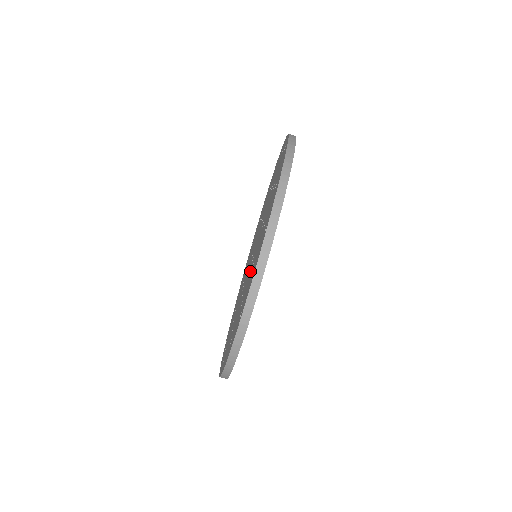
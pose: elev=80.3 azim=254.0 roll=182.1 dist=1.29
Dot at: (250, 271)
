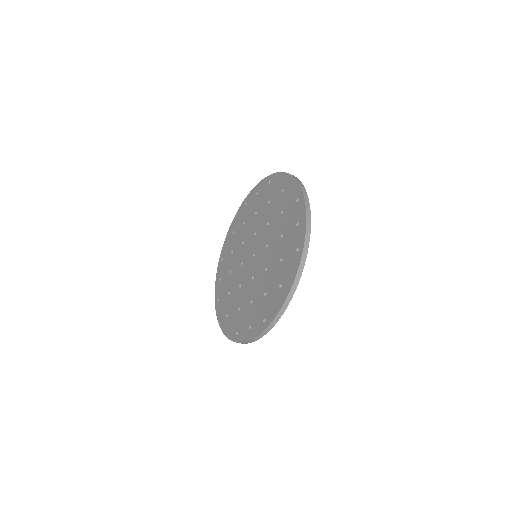
Dot at: (249, 294)
